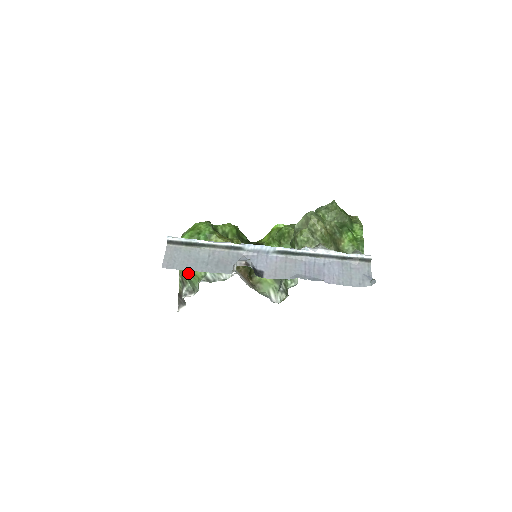
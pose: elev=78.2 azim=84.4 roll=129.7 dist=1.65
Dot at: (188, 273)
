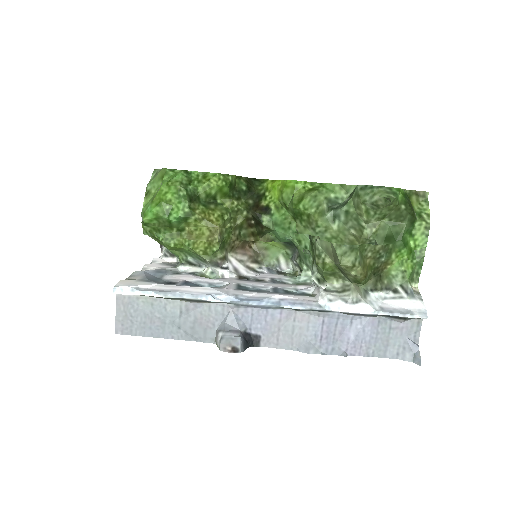
Dot at: occluded
